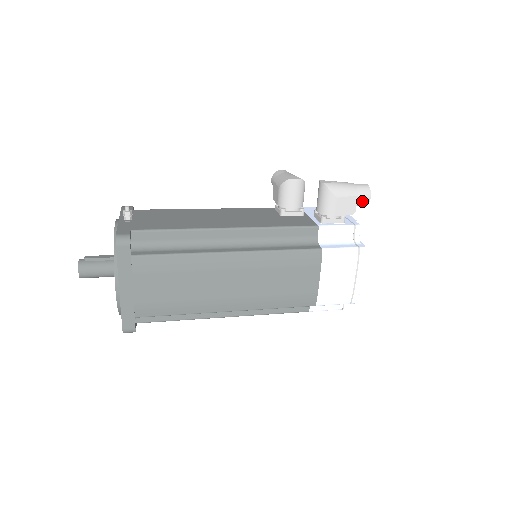
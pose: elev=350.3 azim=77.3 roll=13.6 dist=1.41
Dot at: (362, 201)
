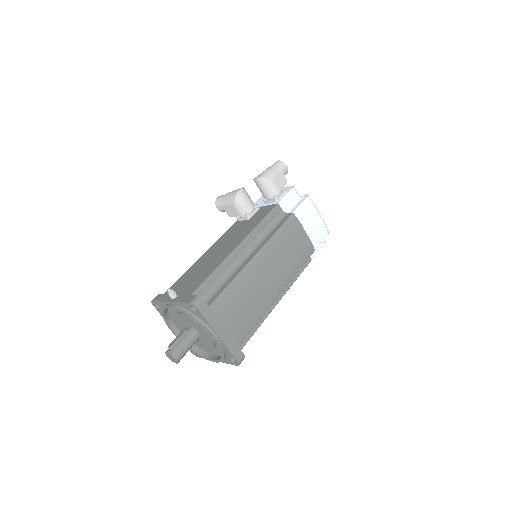
Dot at: (285, 171)
